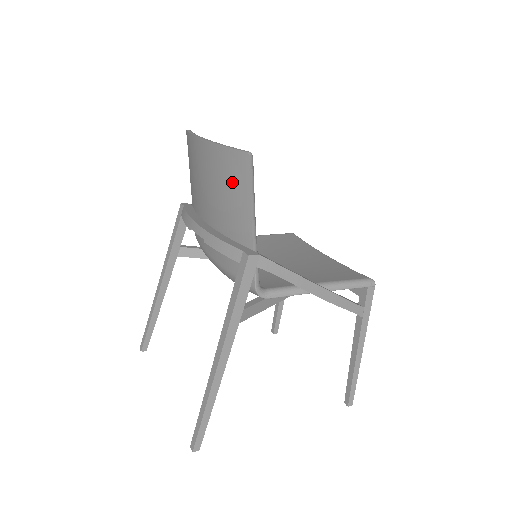
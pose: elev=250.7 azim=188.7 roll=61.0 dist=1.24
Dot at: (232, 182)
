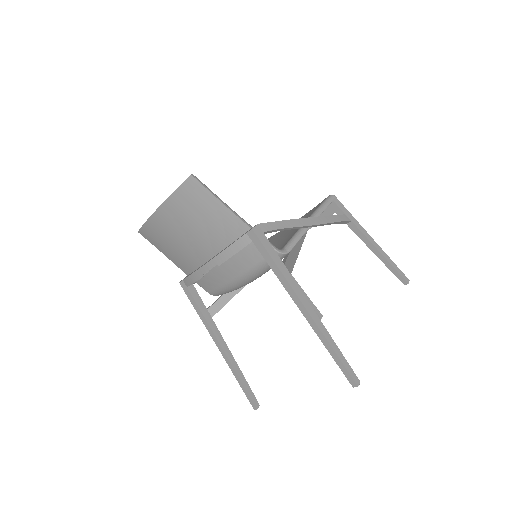
Dot at: (198, 206)
